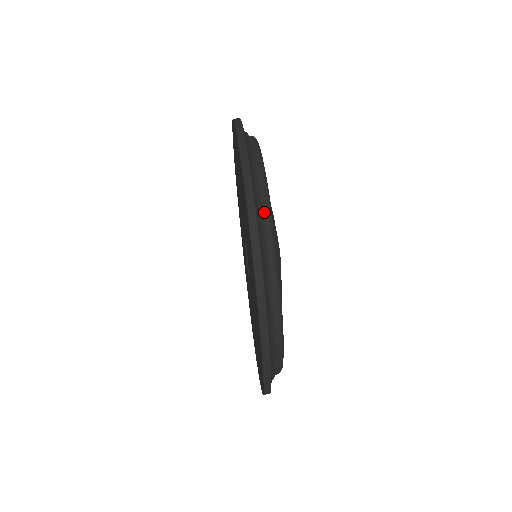
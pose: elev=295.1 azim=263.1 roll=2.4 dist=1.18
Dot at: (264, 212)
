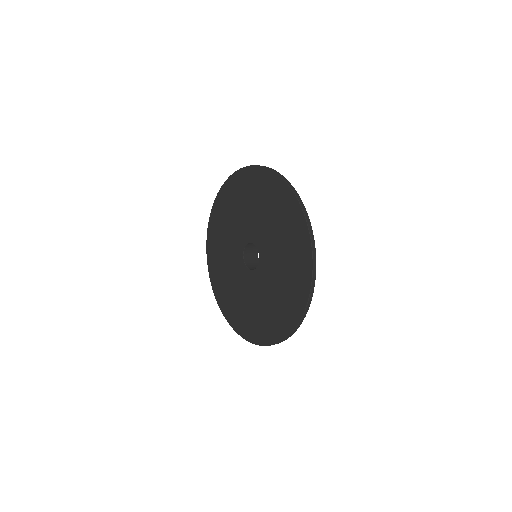
Dot at: occluded
